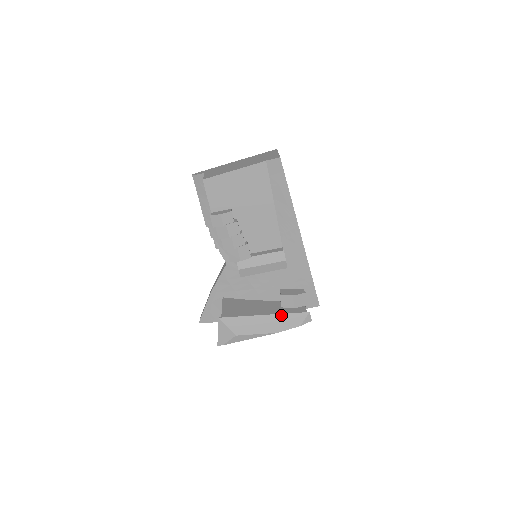
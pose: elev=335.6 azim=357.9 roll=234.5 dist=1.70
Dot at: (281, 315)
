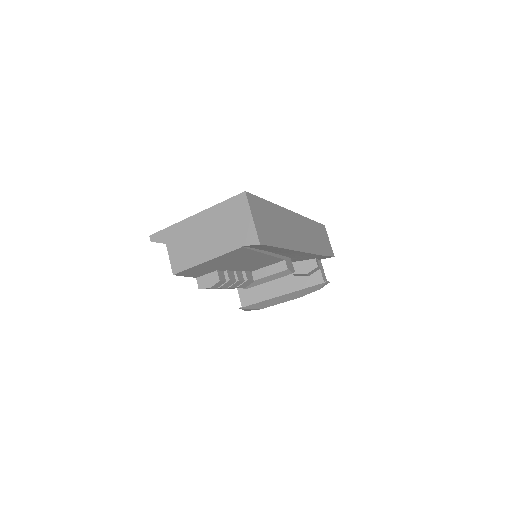
Dot at: (299, 291)
